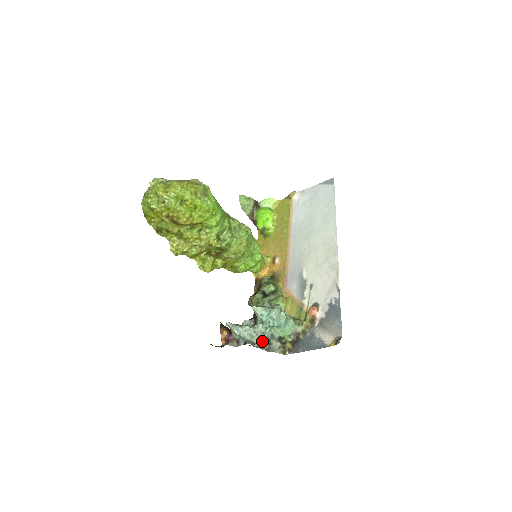
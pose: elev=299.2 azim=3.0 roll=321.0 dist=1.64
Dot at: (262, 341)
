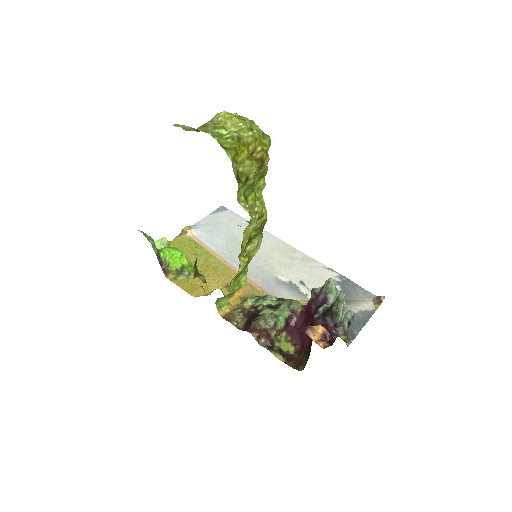
Dot at: occluded
